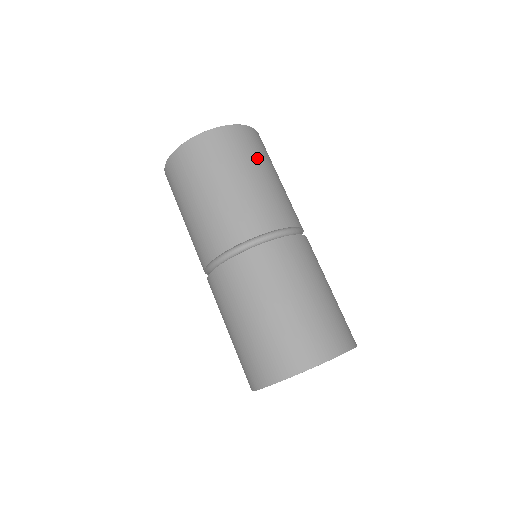
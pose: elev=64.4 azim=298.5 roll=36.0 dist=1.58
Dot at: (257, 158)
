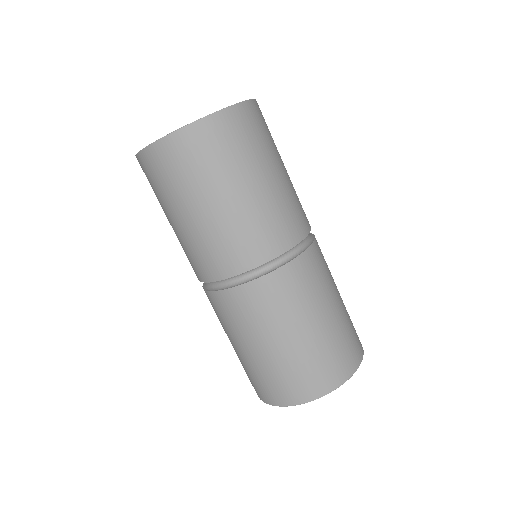
Dot at: (225, 170)
